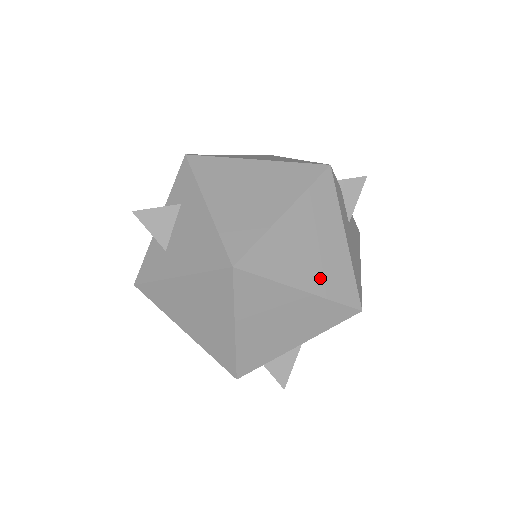
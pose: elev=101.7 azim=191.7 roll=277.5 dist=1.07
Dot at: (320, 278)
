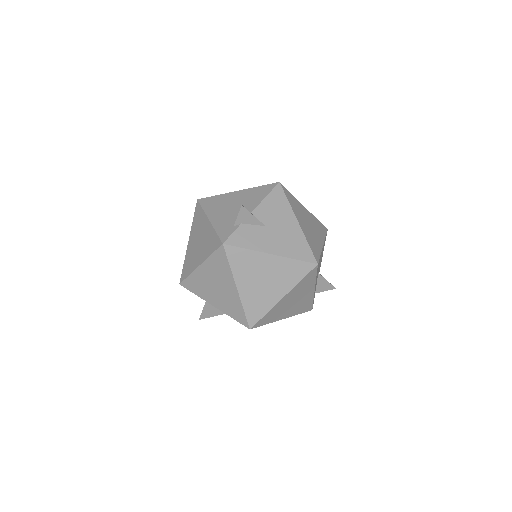
Dot at: (283, 283)
